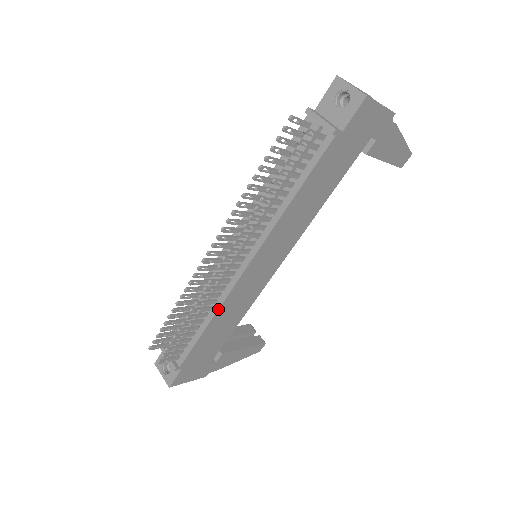
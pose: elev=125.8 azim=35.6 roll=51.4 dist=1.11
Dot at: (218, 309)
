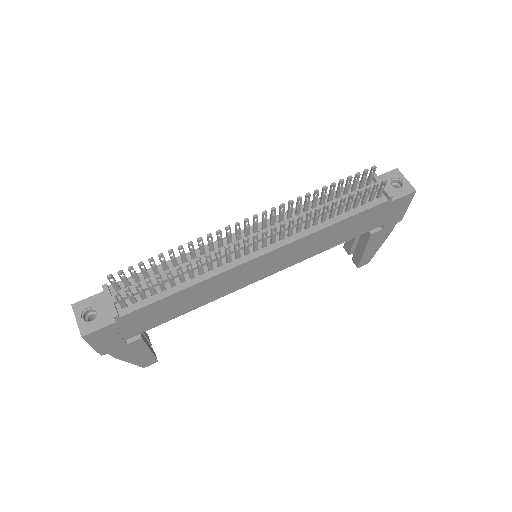
Dot at: (211, 277)
